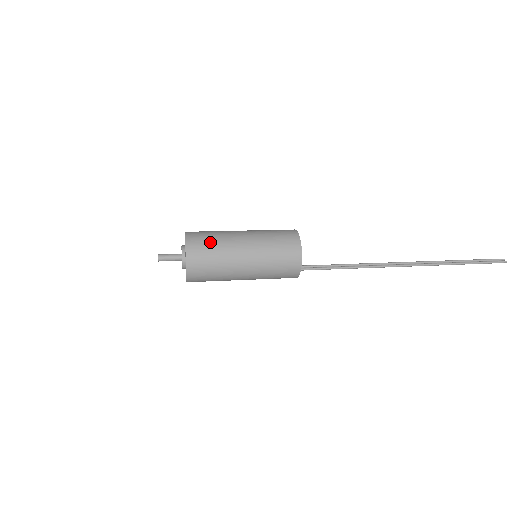
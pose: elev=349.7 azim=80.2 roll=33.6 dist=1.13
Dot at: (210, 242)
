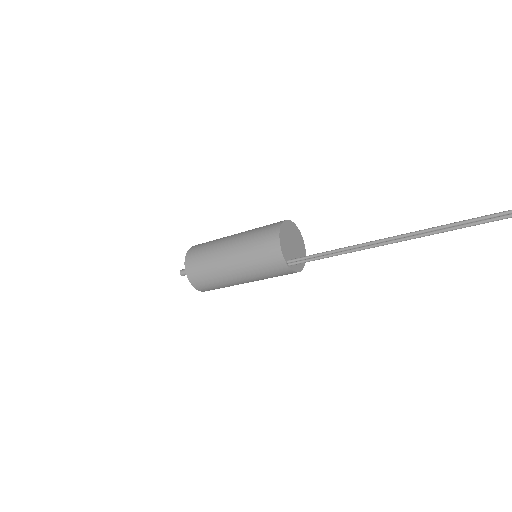
Dot at: occluded
